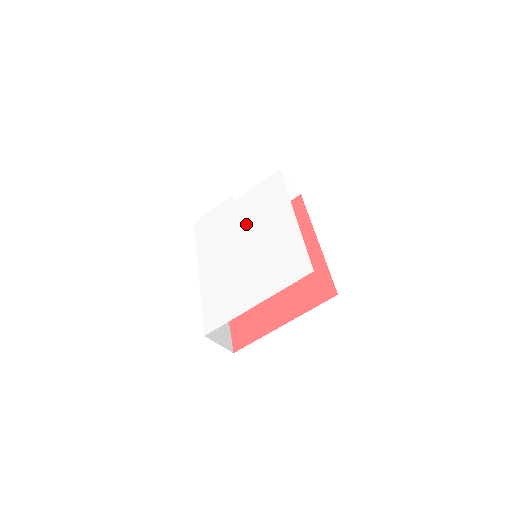
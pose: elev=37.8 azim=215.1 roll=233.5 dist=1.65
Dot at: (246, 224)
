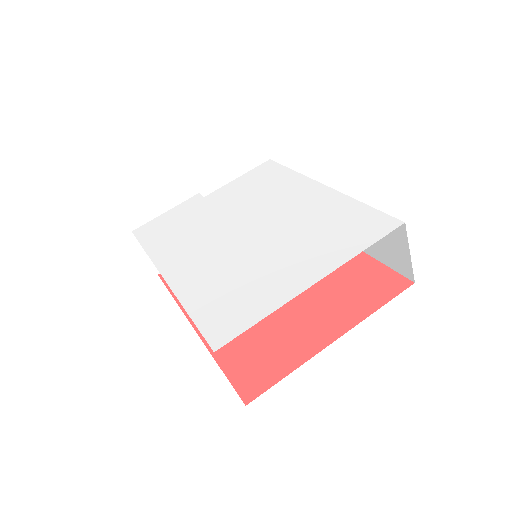
Dot at: (239, 210)
